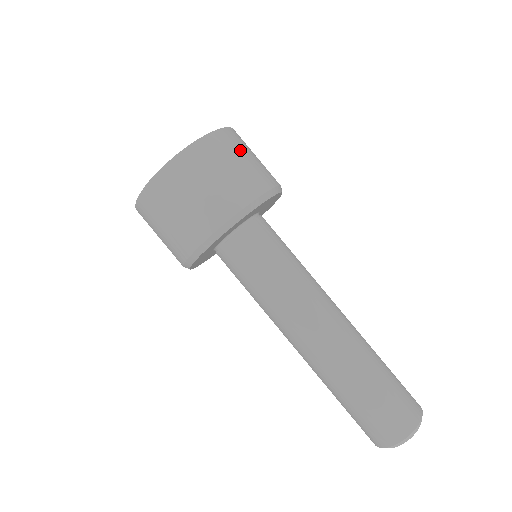
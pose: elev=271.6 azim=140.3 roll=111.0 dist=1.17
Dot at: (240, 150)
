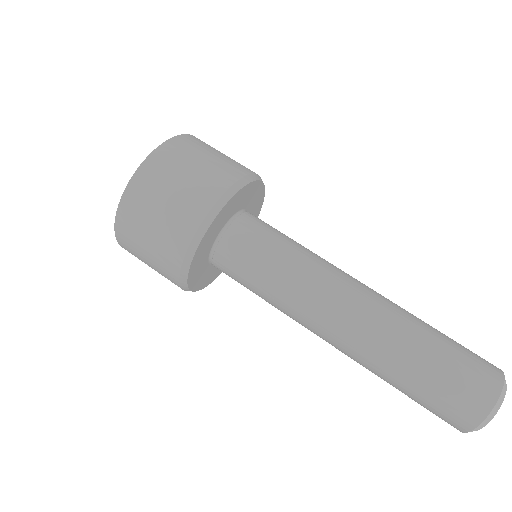
Dot at: (190, 156)
